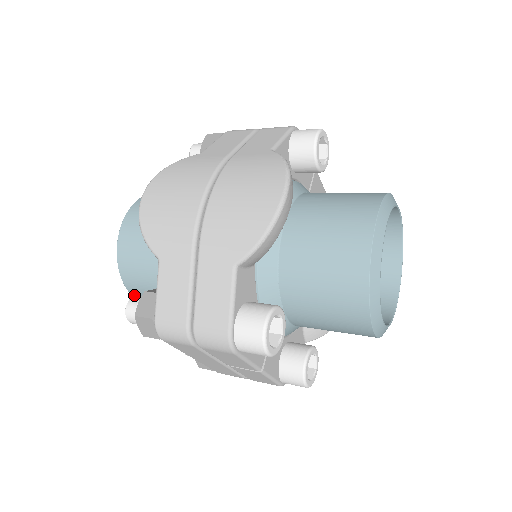
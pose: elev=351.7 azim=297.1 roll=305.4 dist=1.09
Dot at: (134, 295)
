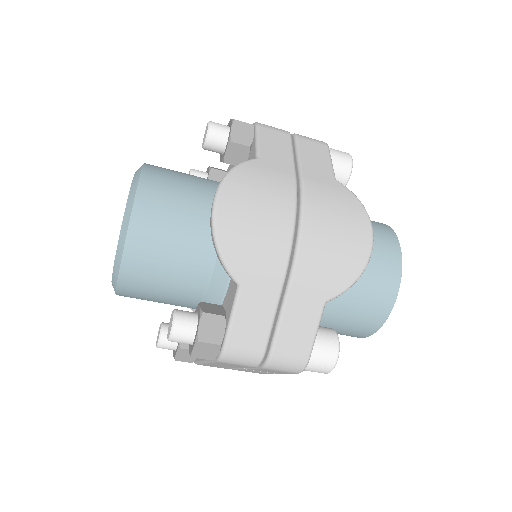
Dot at: (121, 291)
